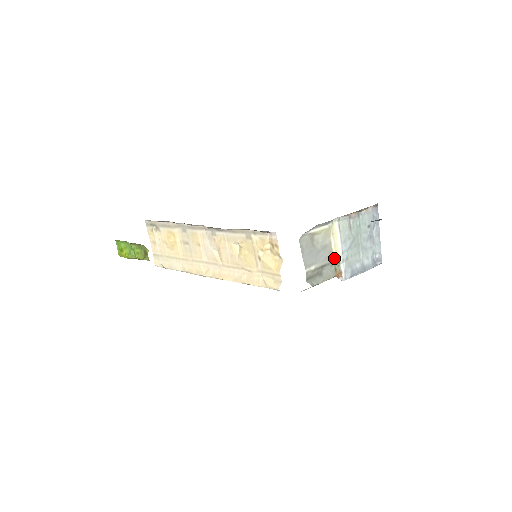
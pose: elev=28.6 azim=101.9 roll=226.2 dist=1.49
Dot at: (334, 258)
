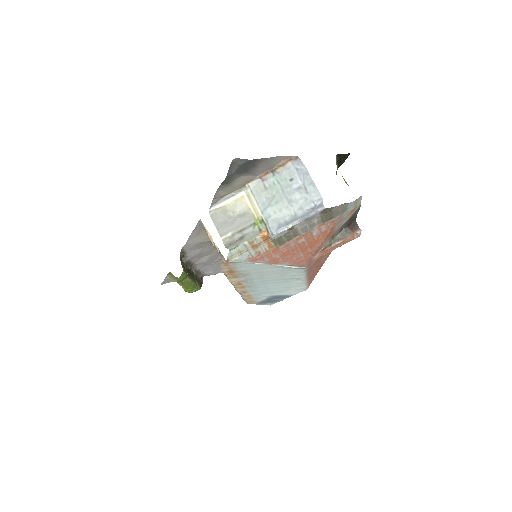
Dot at: (255, 220)
